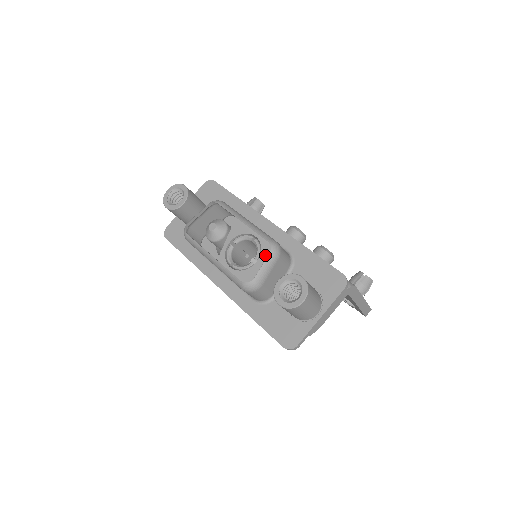
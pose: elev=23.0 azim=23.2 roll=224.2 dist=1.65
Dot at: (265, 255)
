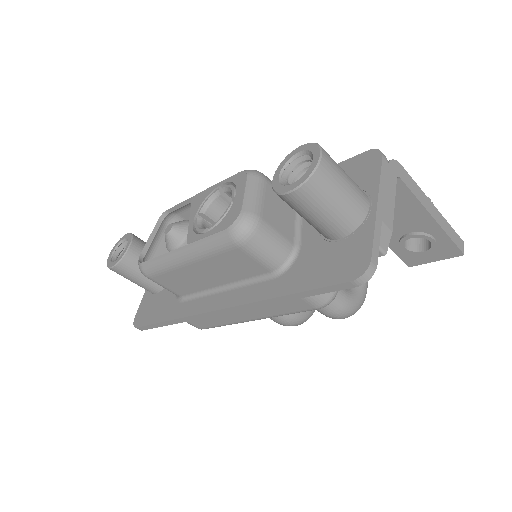
Dot at: (242, 182)
